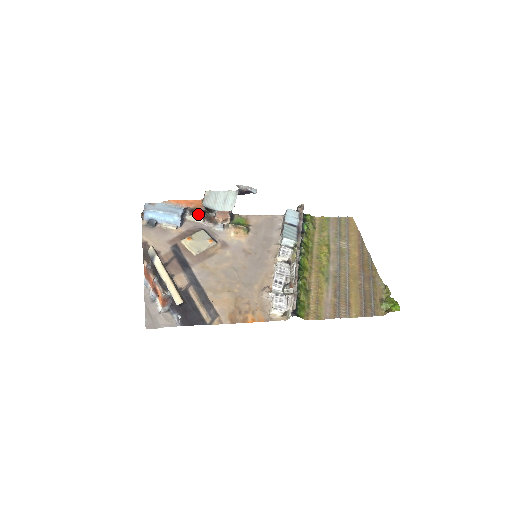
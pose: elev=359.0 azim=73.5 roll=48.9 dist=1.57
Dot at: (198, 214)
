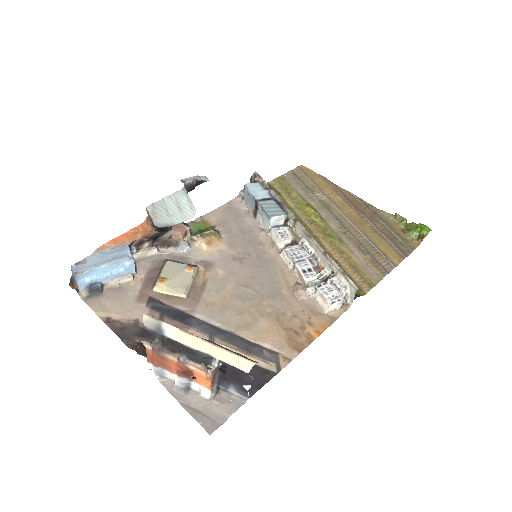
Dot at: (148, 244)
